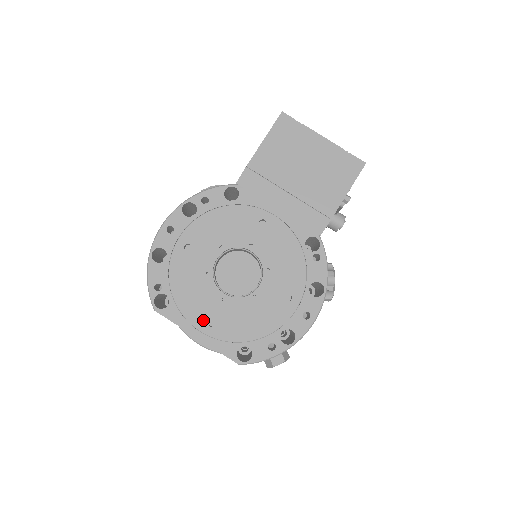
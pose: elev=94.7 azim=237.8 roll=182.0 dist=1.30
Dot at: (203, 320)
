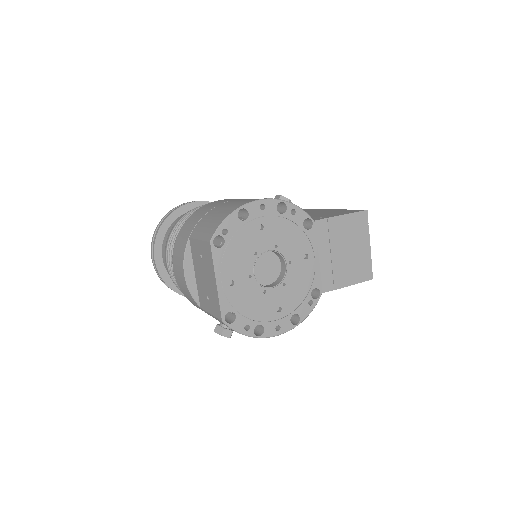
Dot at: (229, 276)
